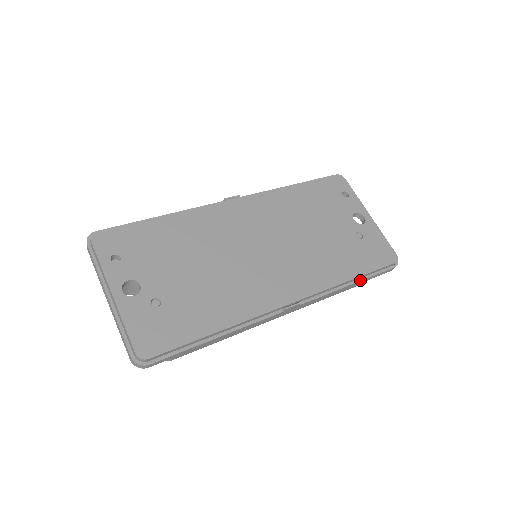
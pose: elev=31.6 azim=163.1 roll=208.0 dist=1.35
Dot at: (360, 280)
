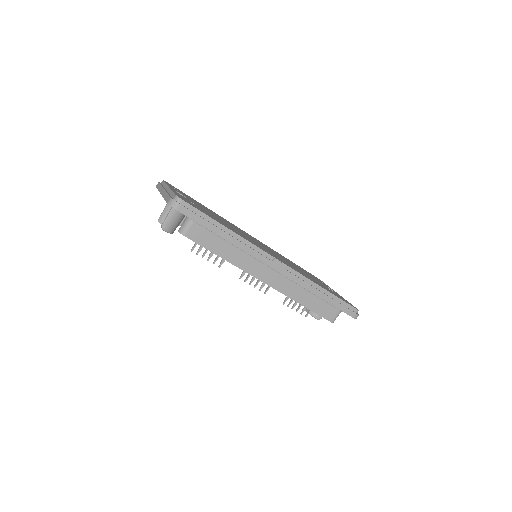
Dot at: (329, 297)
